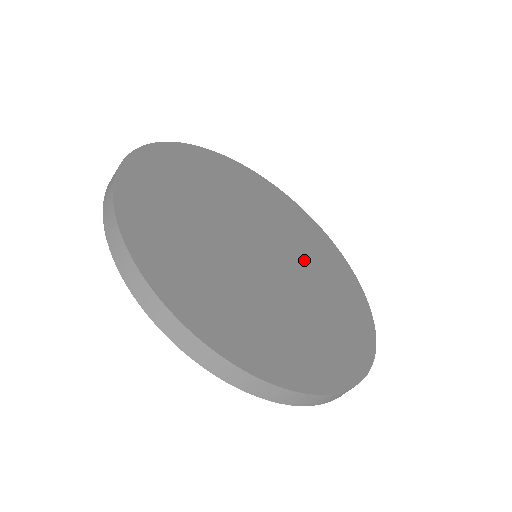
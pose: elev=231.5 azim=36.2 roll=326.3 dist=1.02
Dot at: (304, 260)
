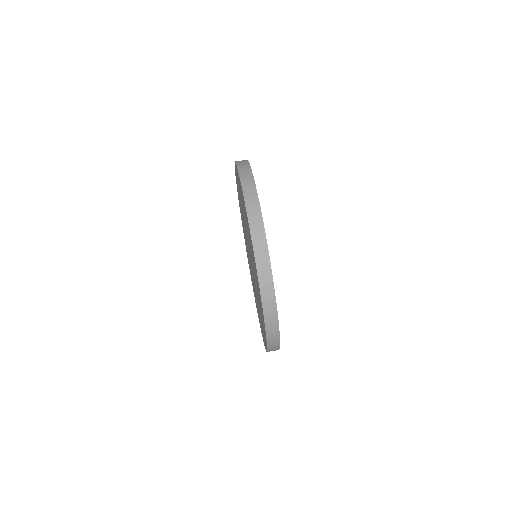
Dot at: occluded
